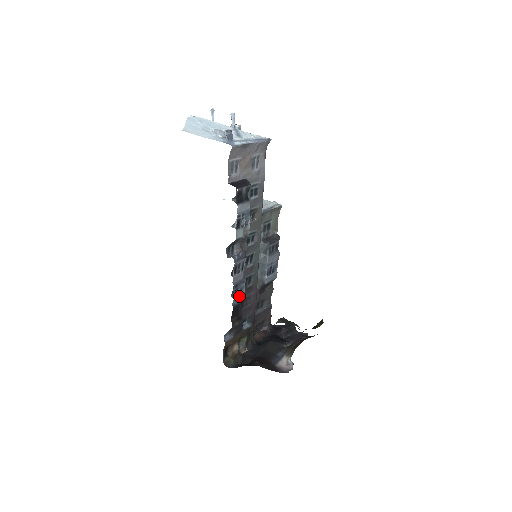
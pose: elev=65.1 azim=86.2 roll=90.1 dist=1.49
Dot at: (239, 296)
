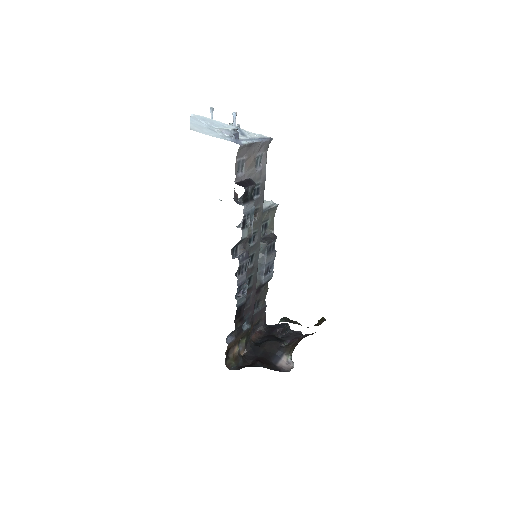
Dot at: (242, 297)
